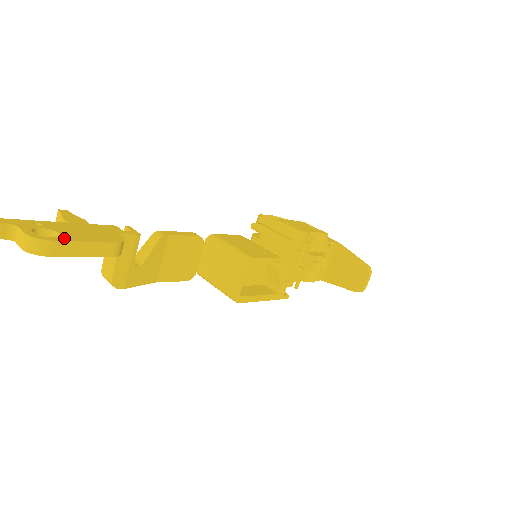
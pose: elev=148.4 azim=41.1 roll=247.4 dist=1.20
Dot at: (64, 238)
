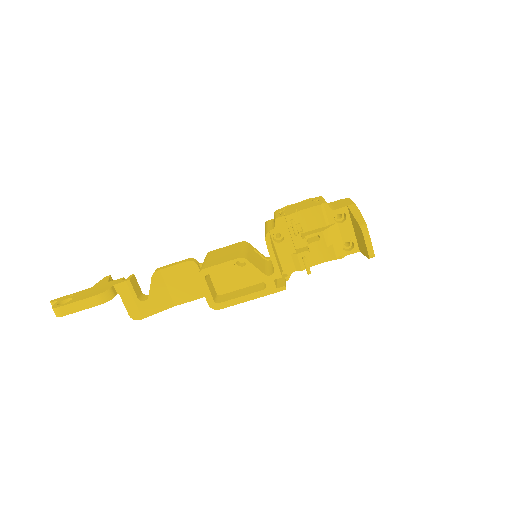
Dot at: (68, 303)
